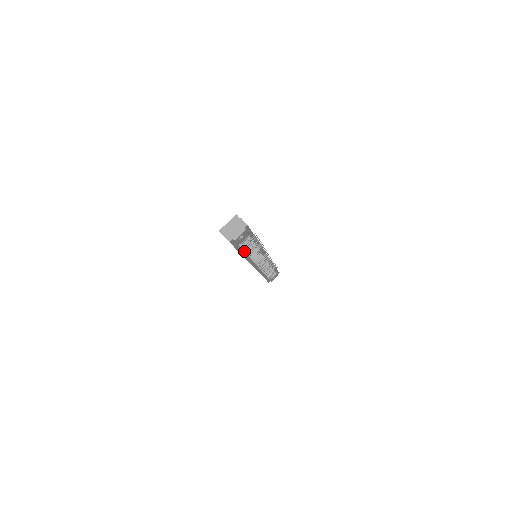
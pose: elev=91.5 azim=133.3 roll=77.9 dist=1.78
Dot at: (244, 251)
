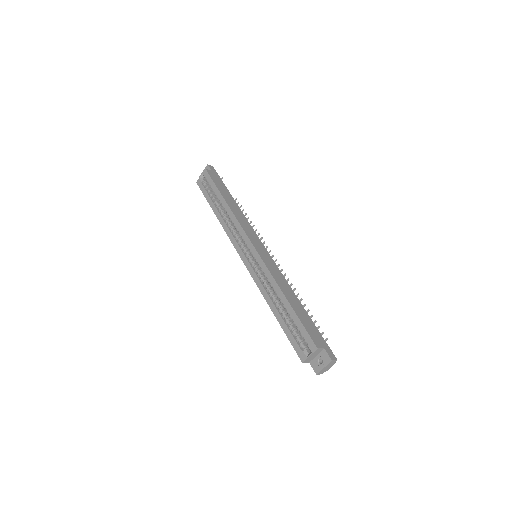
Dot at: occluded
